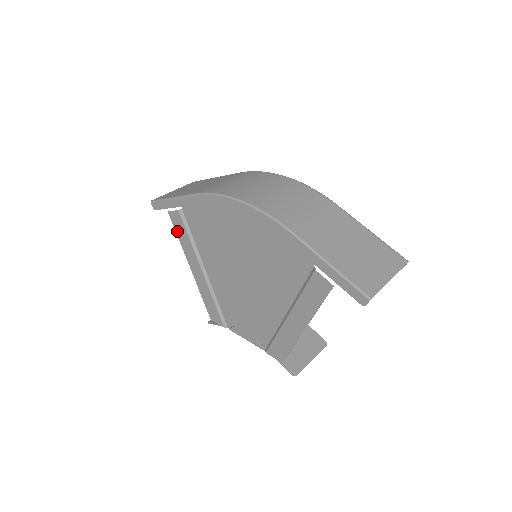
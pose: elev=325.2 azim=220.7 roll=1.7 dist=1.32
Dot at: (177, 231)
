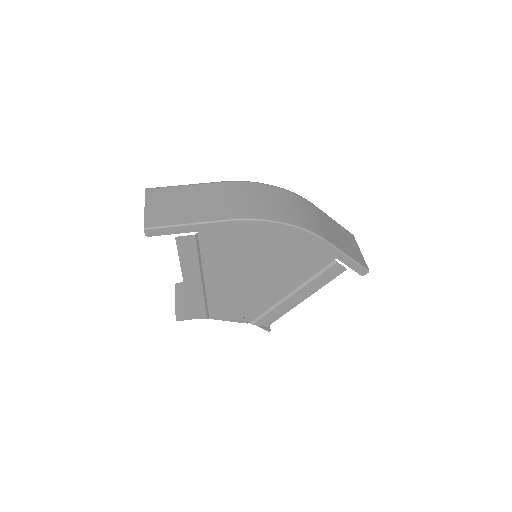
Dot at: (181, 253)
